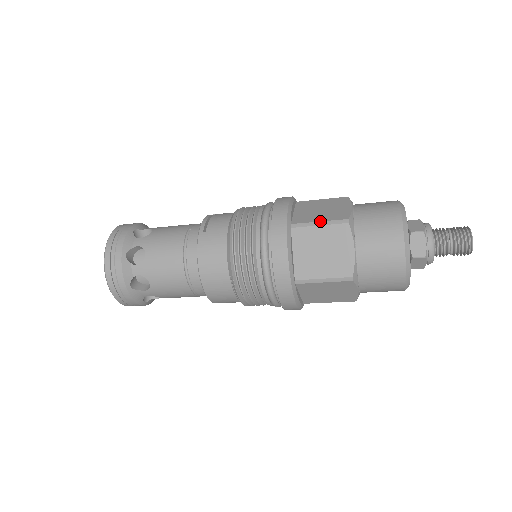
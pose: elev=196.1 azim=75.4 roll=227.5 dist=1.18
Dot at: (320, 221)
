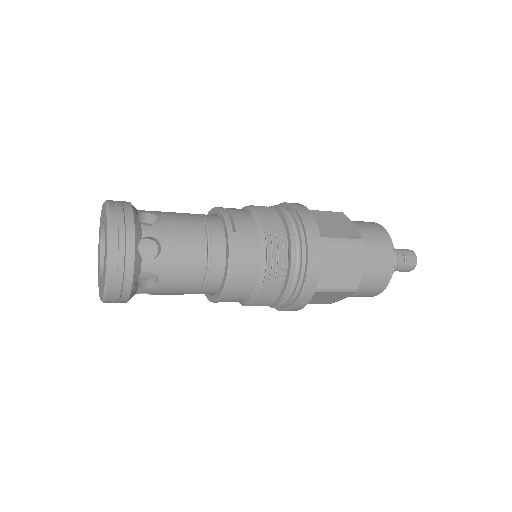
Dot at: (343, 238)
